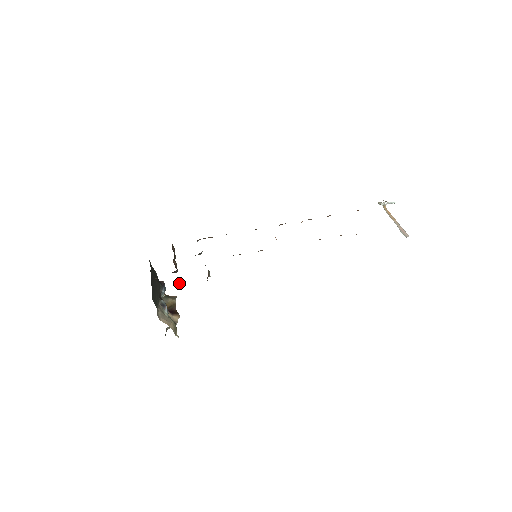
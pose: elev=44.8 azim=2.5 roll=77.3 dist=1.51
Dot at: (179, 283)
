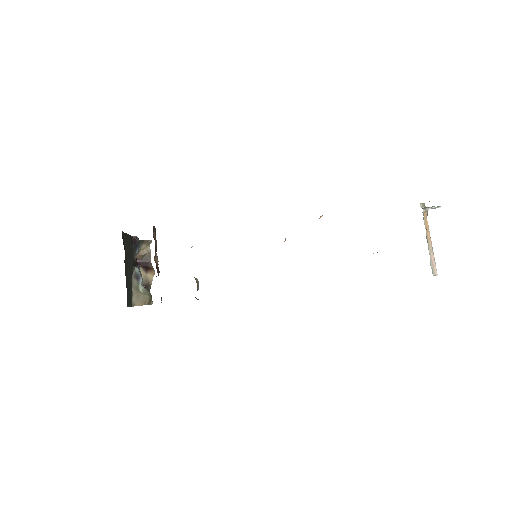
Dot at: (161, 298)
